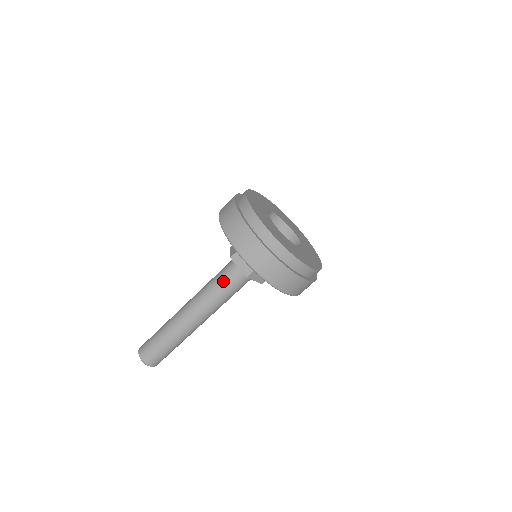
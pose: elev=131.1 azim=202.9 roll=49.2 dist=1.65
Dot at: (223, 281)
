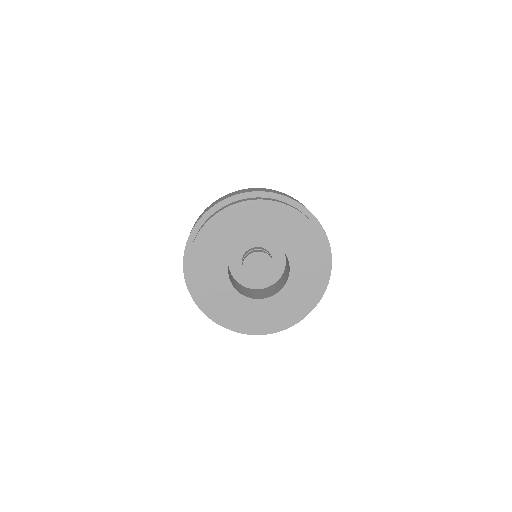
Dot at: occluded
